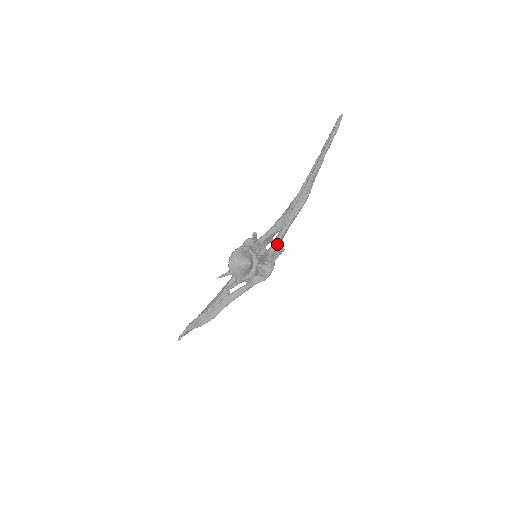
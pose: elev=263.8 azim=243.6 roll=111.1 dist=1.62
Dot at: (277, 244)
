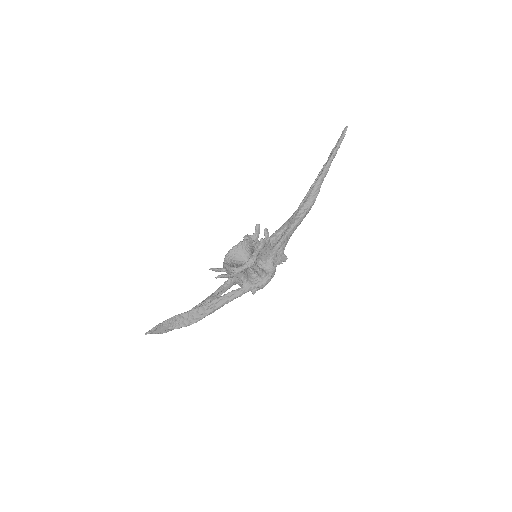
Dot at: (281, 243)
